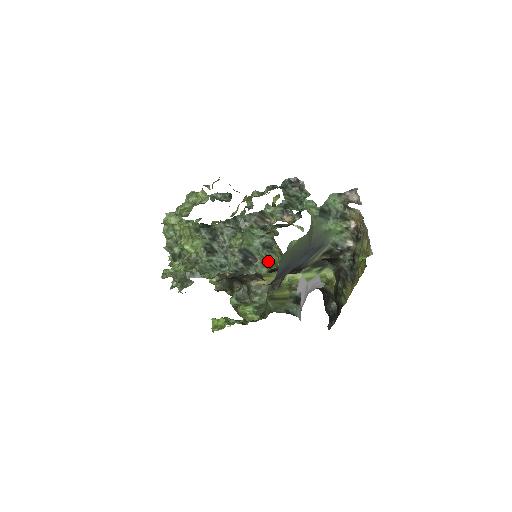
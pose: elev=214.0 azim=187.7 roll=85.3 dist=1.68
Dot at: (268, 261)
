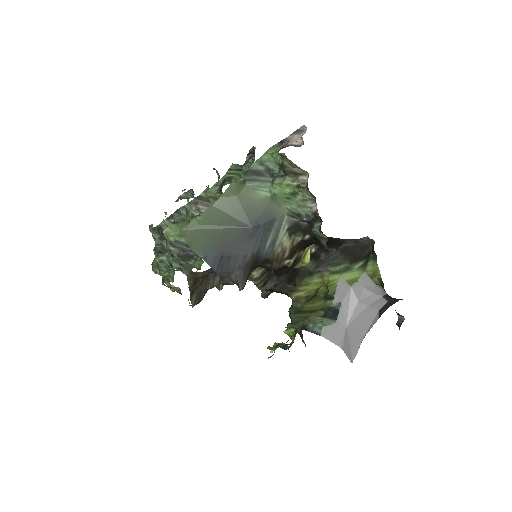
Dot at: occluded
